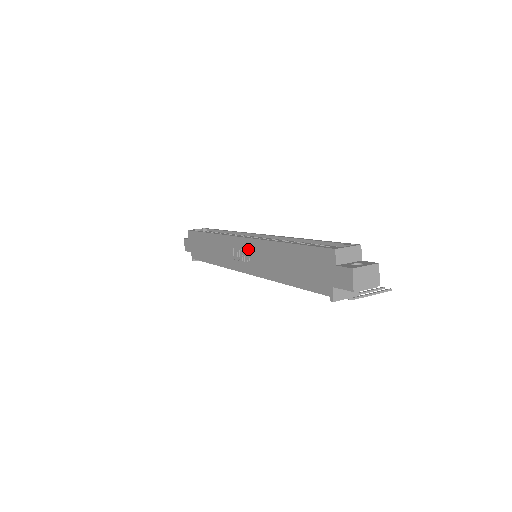
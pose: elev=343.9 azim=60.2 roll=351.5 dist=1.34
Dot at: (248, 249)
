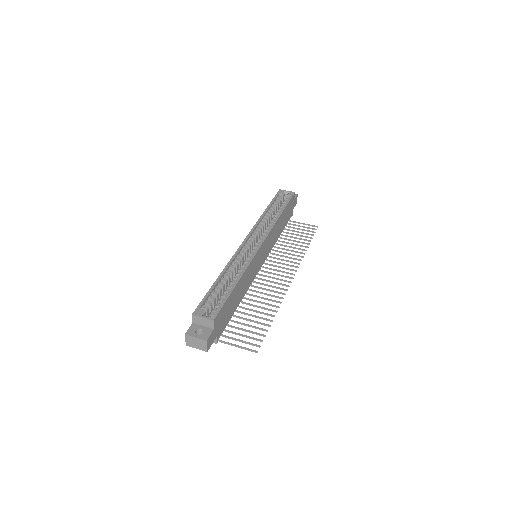
Dot at: occluded
